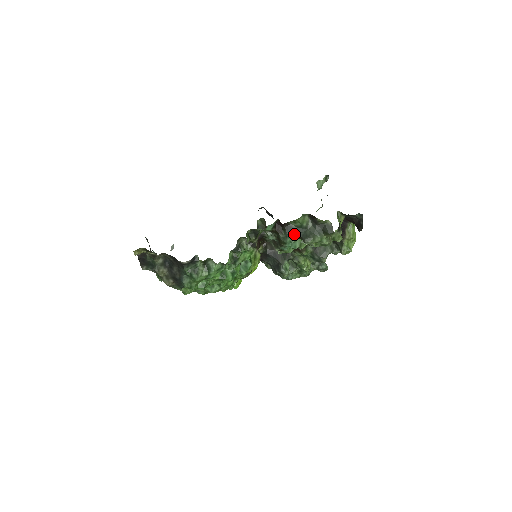
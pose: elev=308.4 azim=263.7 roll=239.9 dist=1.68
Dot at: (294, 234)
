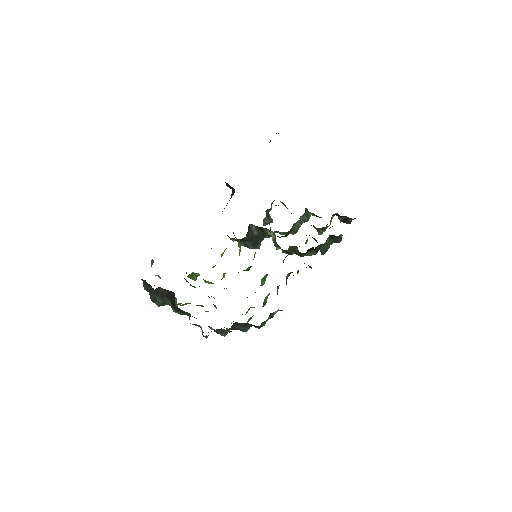
Dot at: occluded
